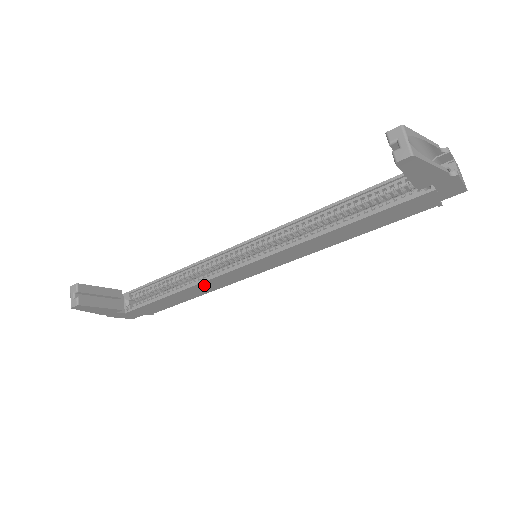
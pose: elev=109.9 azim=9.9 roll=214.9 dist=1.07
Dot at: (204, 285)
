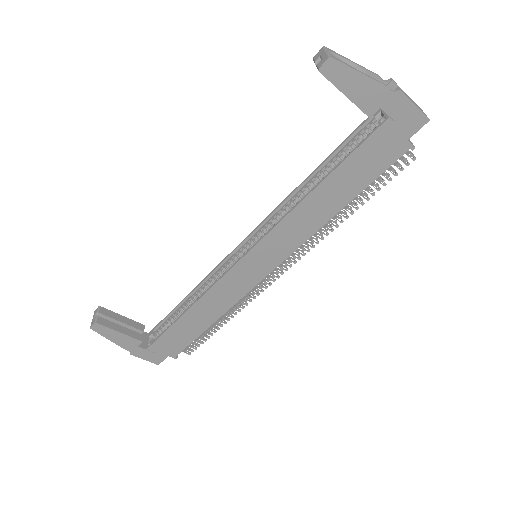
Dot at: (212, 298)
